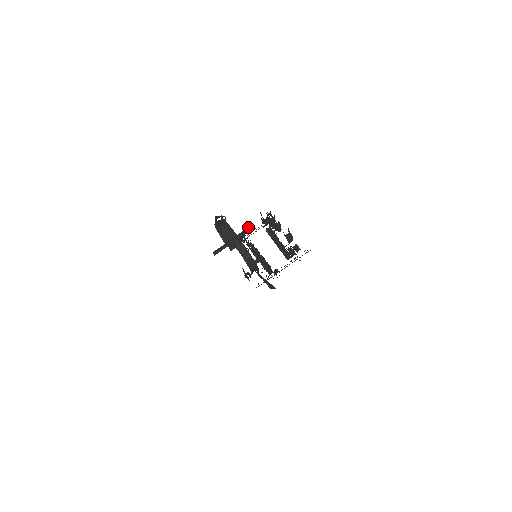
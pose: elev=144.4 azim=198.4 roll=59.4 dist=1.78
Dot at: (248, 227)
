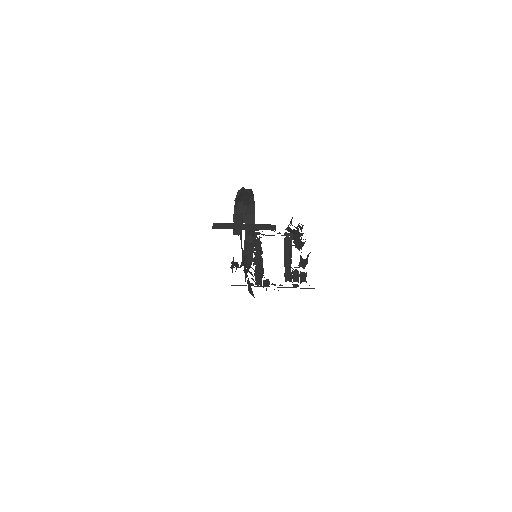
Dot at: (268, 224)
